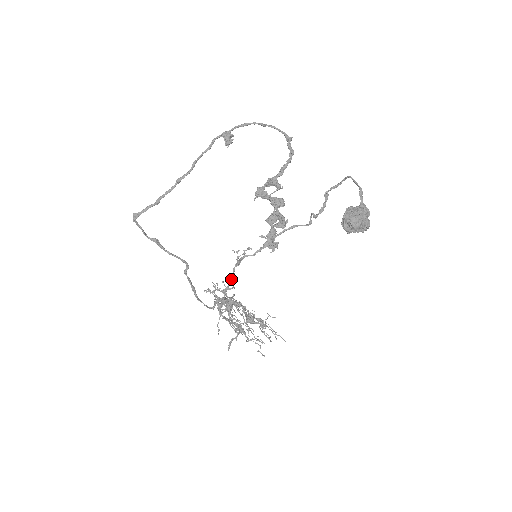
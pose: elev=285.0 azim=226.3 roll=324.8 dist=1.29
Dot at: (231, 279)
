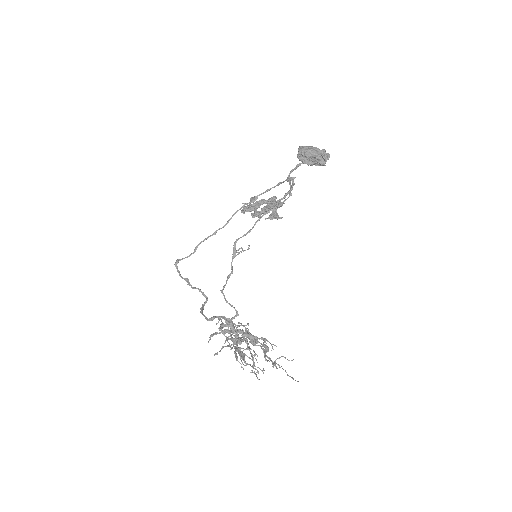
Dot at: (229, 277)
